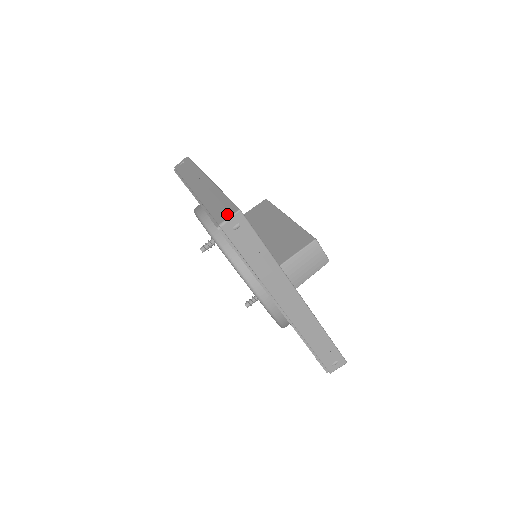
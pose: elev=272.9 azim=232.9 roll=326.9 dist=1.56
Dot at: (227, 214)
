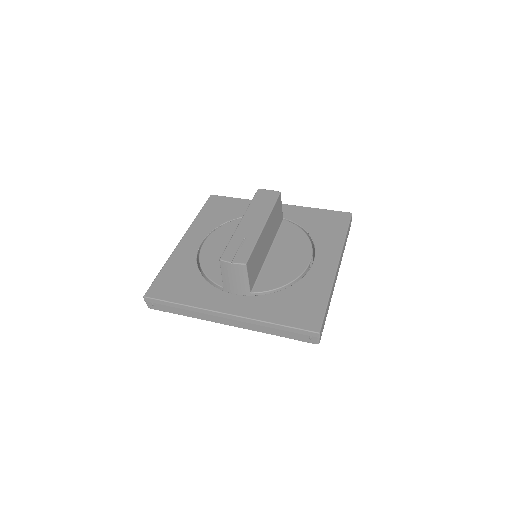
Dot at: occluded
